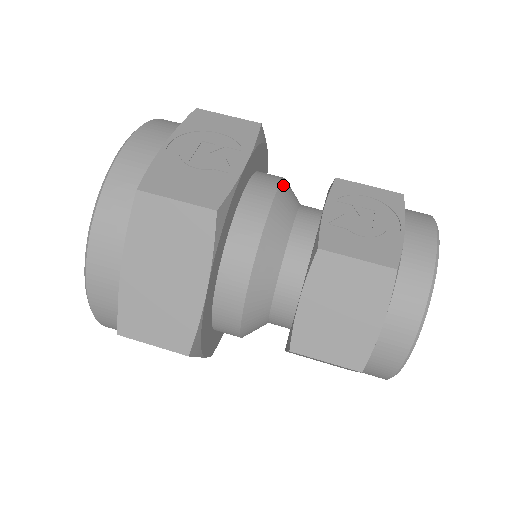
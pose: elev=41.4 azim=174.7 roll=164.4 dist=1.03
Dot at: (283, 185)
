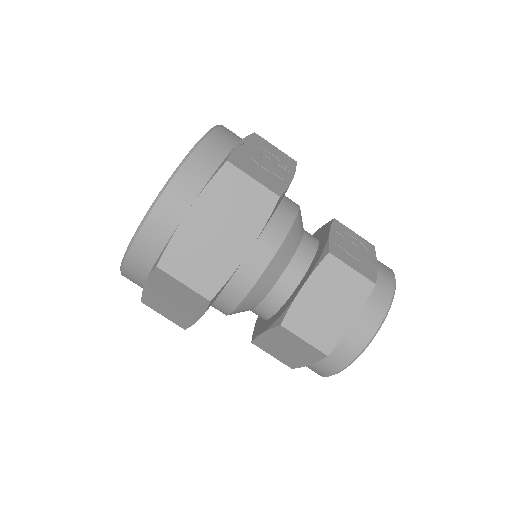
Dot at: occluded
